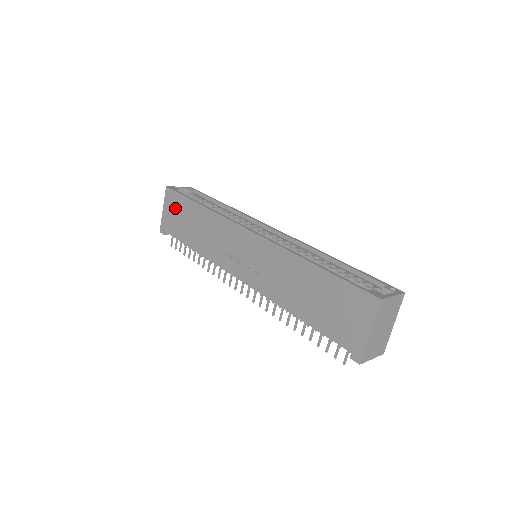
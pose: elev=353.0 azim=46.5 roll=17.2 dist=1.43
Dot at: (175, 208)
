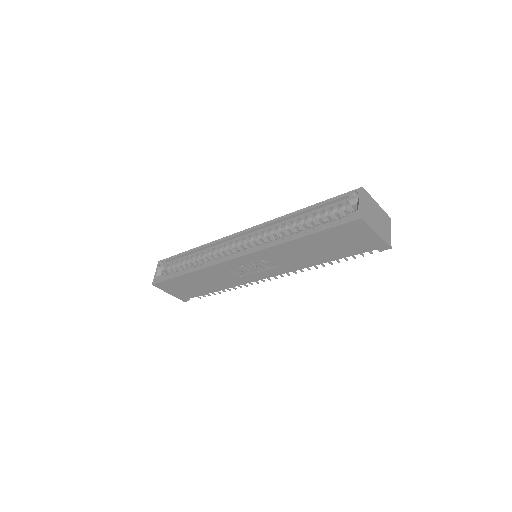
Dot at: (175, 287)
